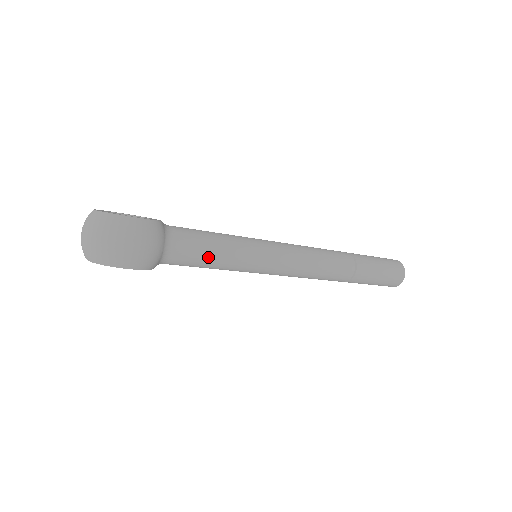
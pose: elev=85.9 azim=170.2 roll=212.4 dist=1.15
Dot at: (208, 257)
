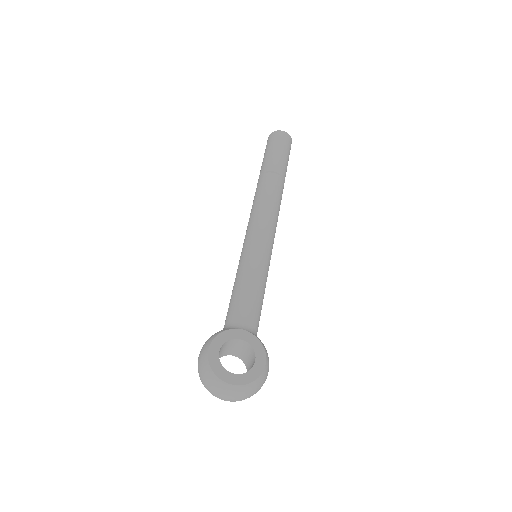
Dot at: occluded
